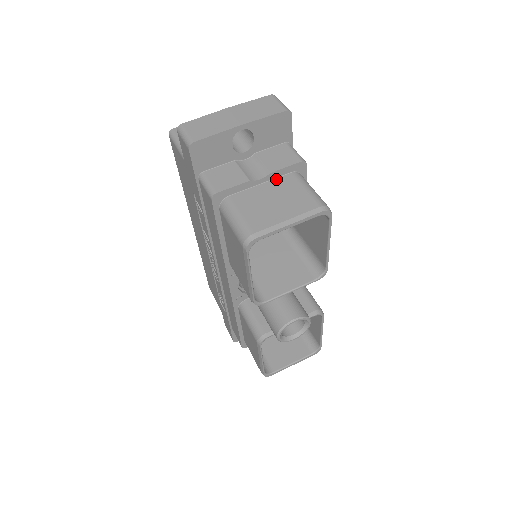
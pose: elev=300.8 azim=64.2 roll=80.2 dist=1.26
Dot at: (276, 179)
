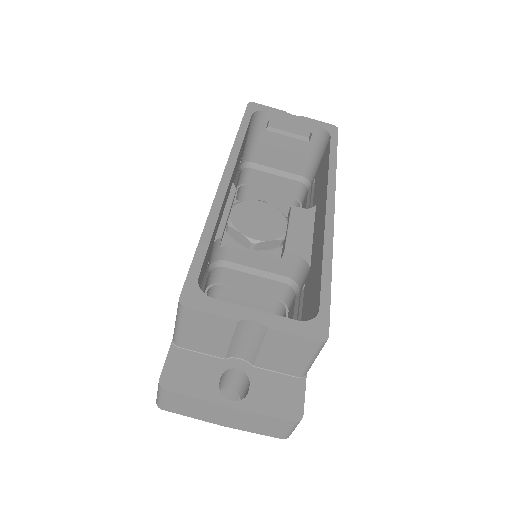
Dot at: occluded
